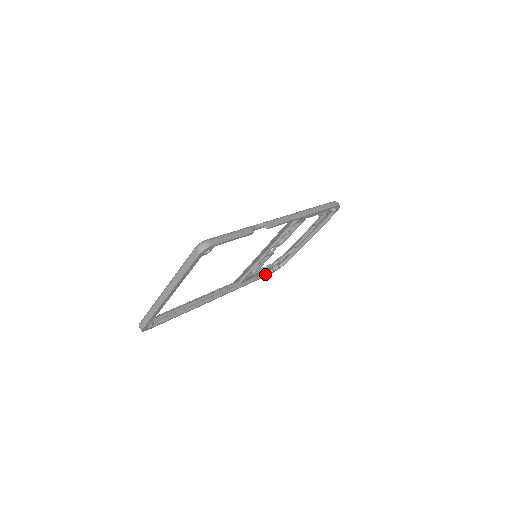
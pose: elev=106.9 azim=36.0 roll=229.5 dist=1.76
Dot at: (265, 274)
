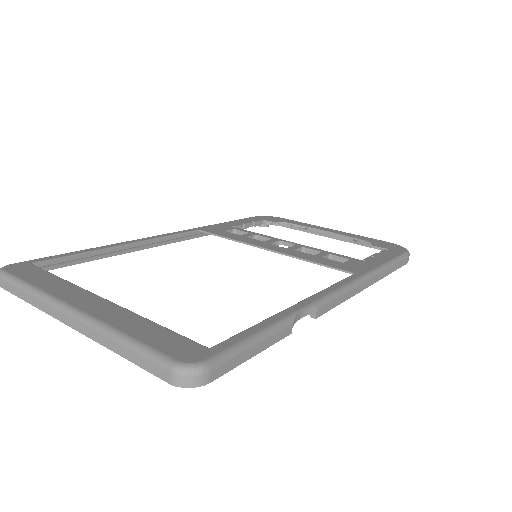
Dot at: occluded
